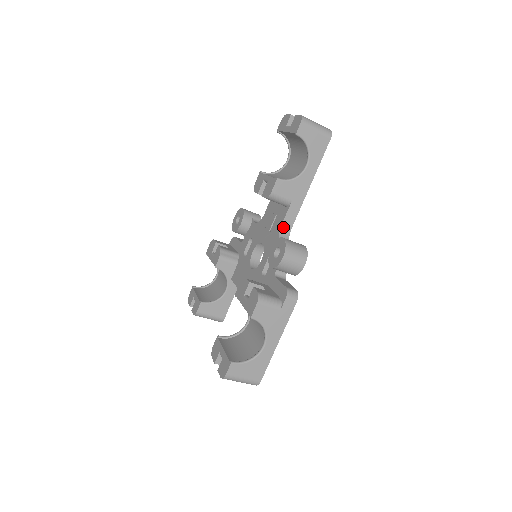
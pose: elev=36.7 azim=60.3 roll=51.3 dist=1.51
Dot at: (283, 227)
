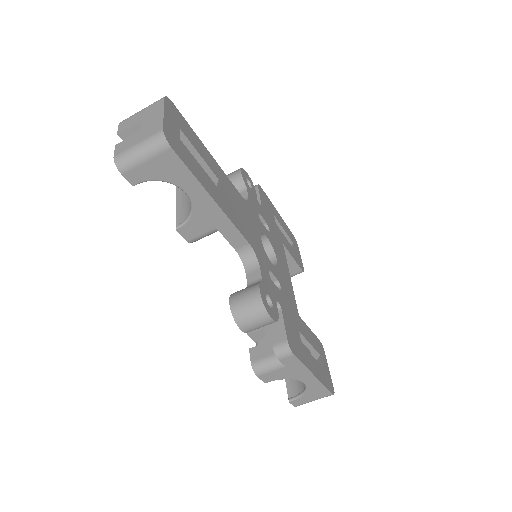
Dot at: (238, 249)
